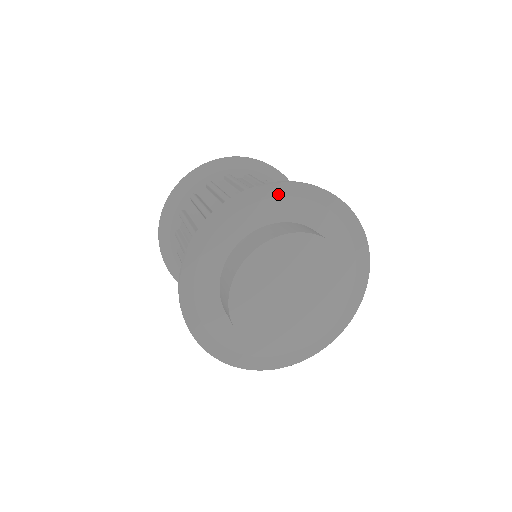
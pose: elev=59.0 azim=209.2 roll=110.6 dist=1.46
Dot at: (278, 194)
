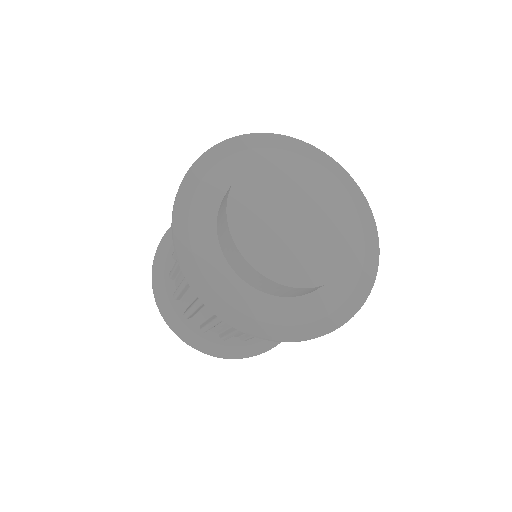
Dot at: (209, 166)
